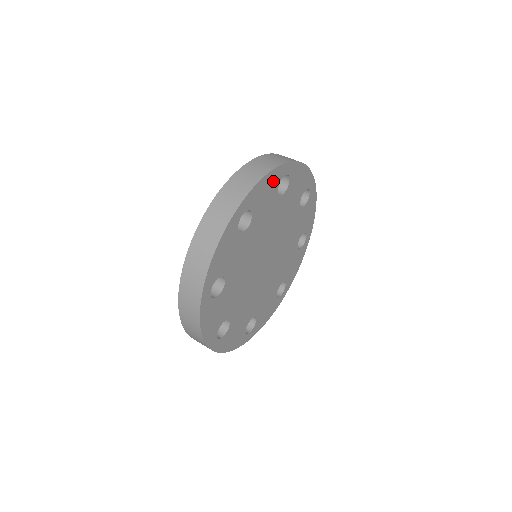
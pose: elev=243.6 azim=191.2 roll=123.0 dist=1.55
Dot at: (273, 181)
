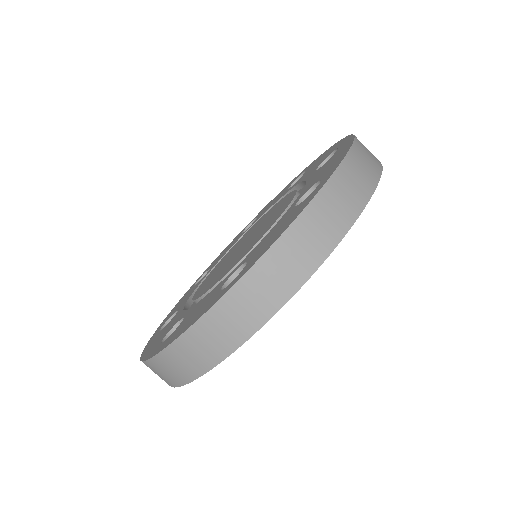
Dot at: occluded
